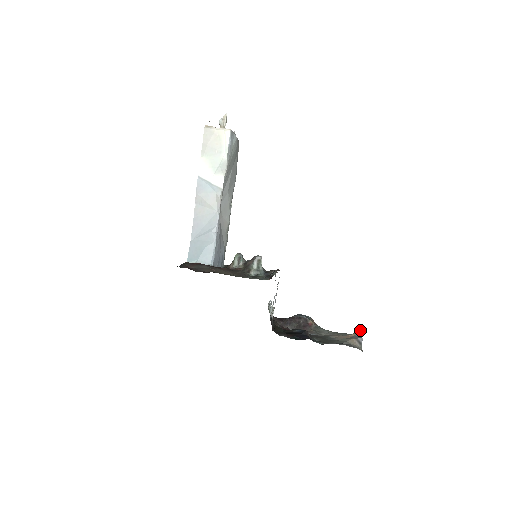
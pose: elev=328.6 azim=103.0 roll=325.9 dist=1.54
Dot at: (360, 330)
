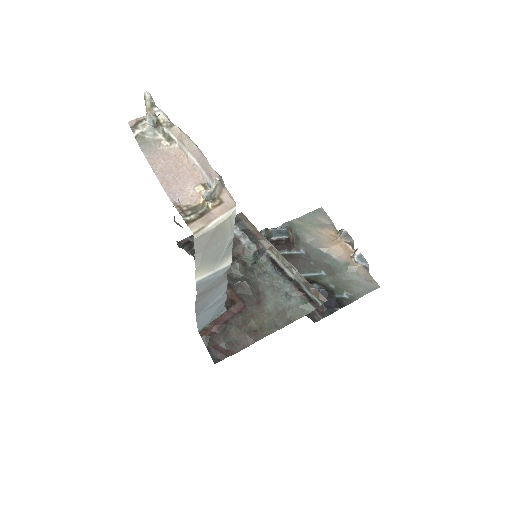
Dot at: (347, 234)
